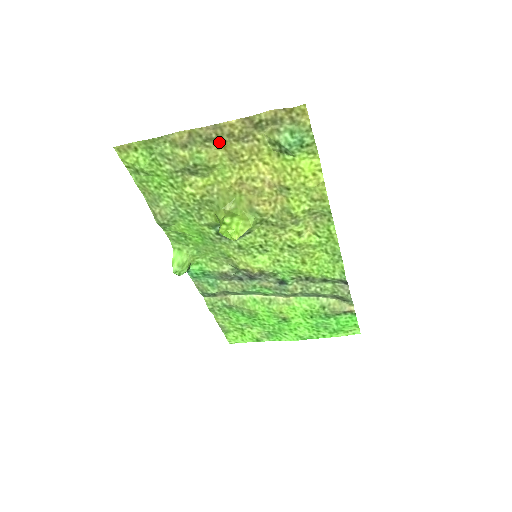
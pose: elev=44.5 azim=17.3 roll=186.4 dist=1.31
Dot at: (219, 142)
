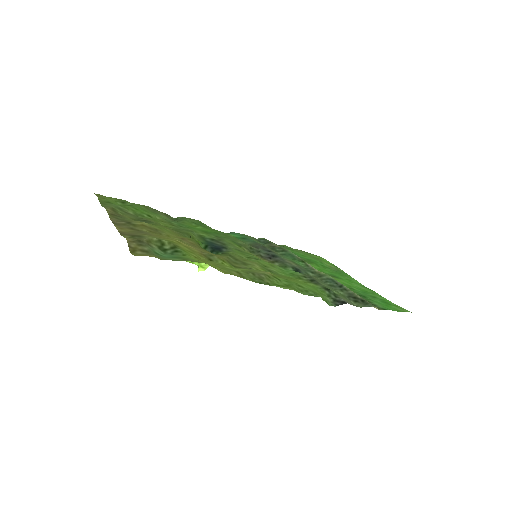
Dot at: (133, 223)
